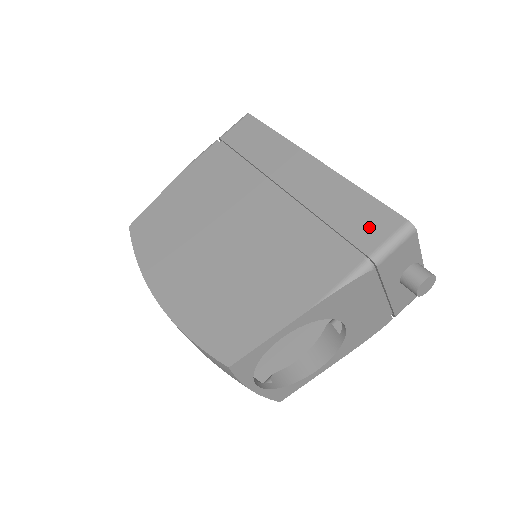
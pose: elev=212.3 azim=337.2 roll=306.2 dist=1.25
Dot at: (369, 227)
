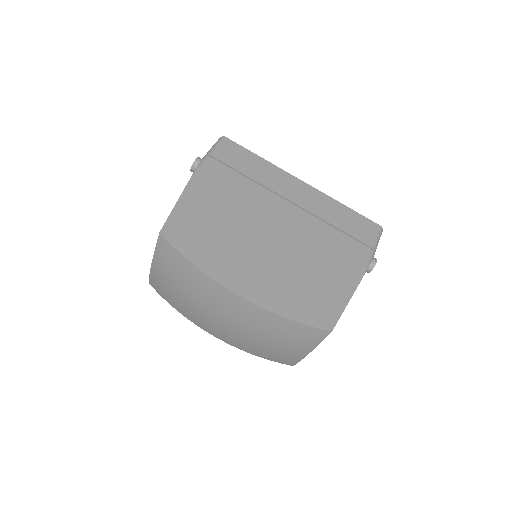
Dot at: (363, 230)
